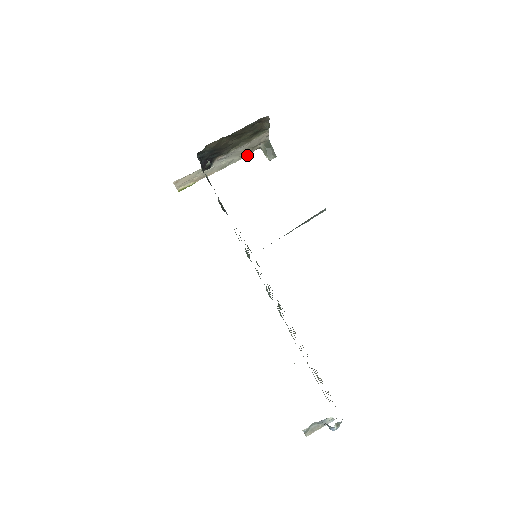
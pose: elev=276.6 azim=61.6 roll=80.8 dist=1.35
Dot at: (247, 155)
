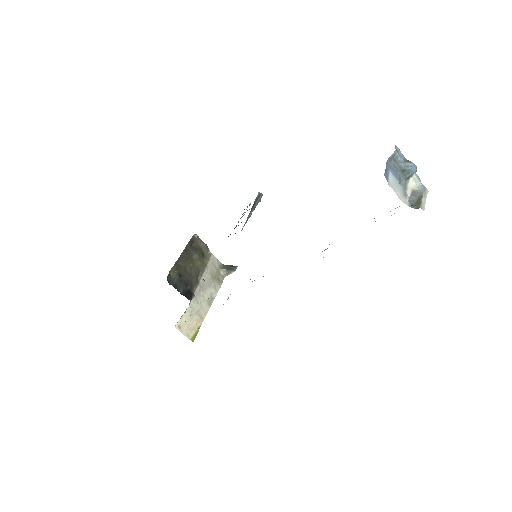
Dot at: (220, 285)
